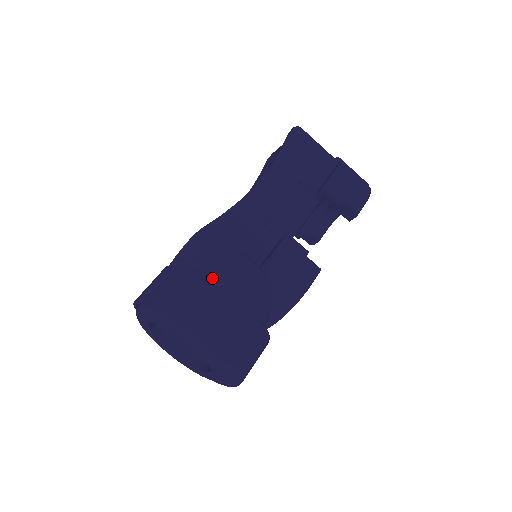
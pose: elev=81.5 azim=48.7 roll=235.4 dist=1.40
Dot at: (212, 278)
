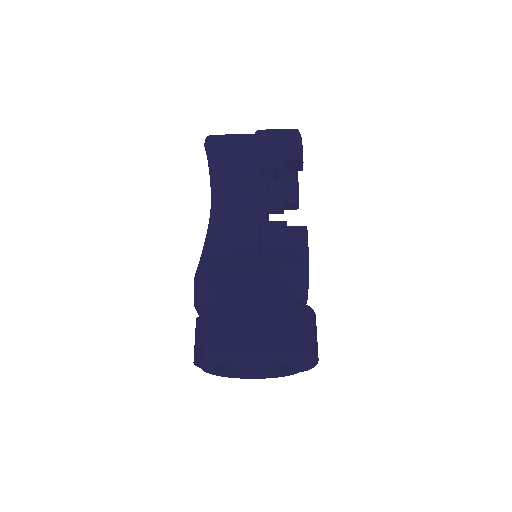
Dot at: (229, 302)
